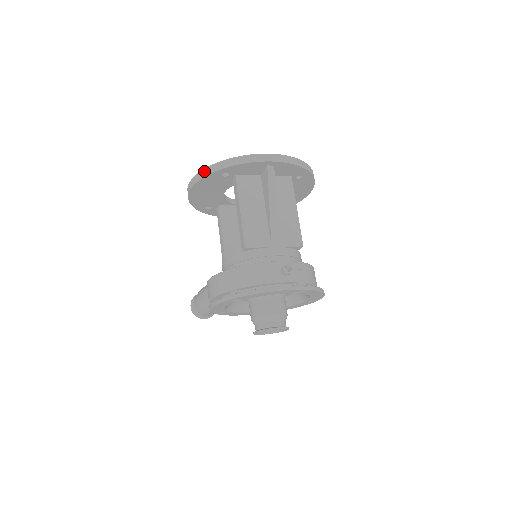
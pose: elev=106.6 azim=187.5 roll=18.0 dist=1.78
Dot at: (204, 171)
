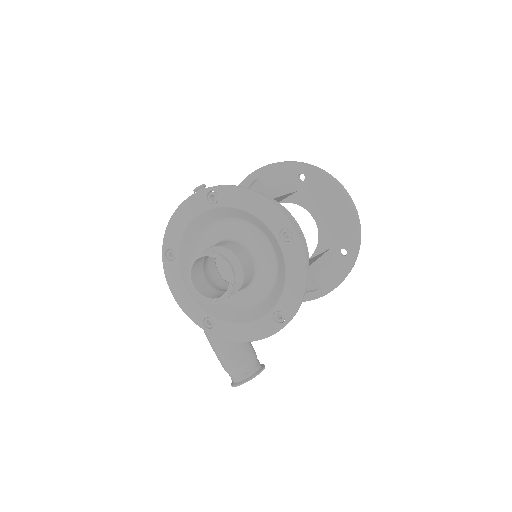
Dot at: occluded
